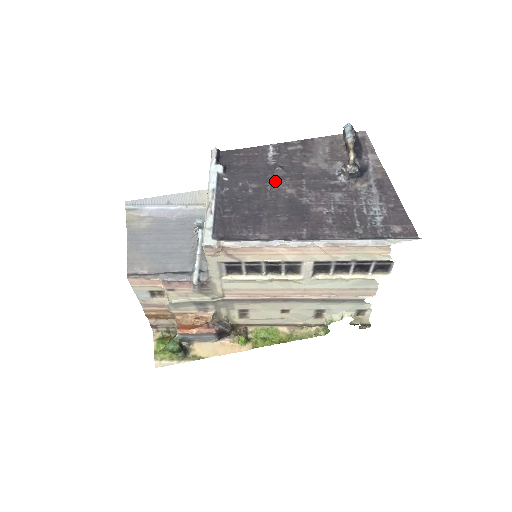
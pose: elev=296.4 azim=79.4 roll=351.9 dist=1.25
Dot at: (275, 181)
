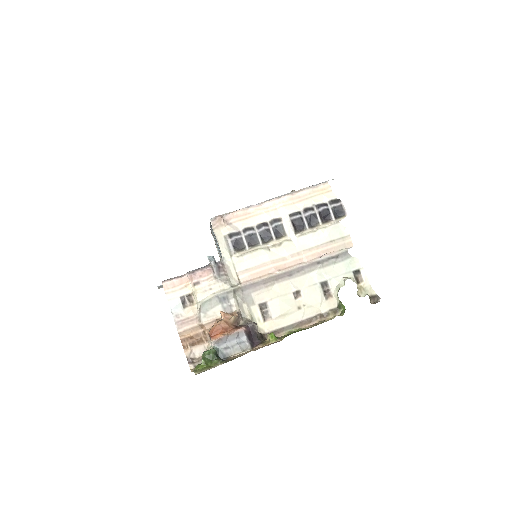
Dot at: occluded
